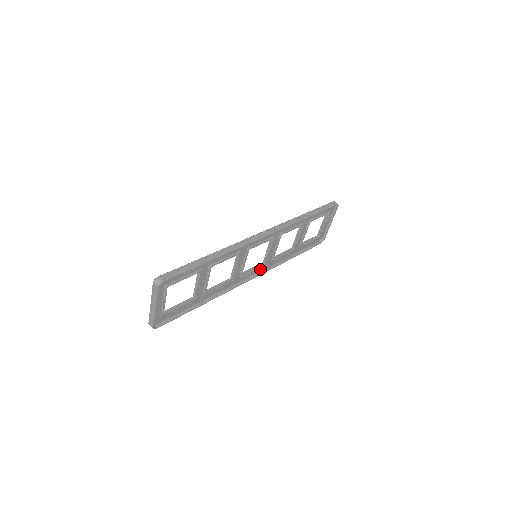
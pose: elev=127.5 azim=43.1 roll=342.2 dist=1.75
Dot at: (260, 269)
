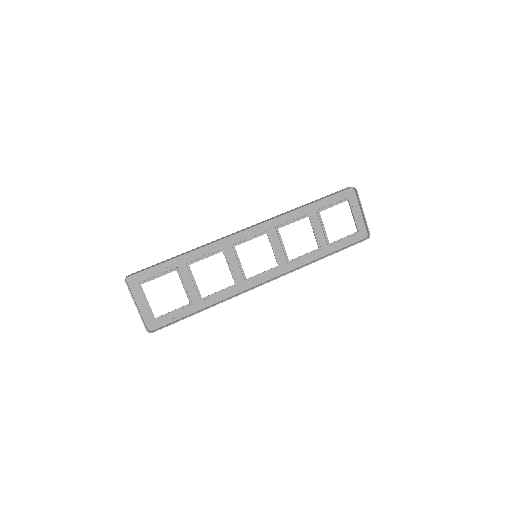
Dot at: (276, 273)
